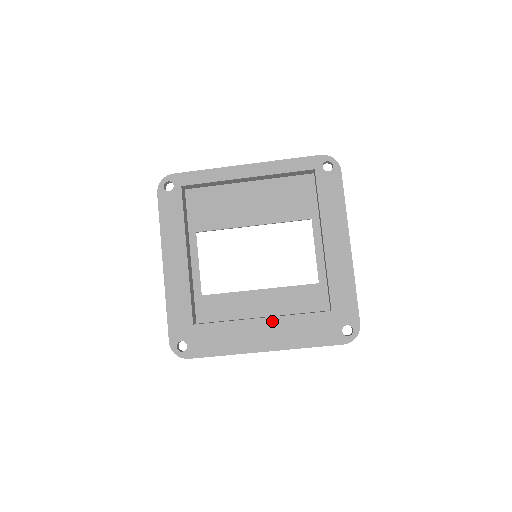
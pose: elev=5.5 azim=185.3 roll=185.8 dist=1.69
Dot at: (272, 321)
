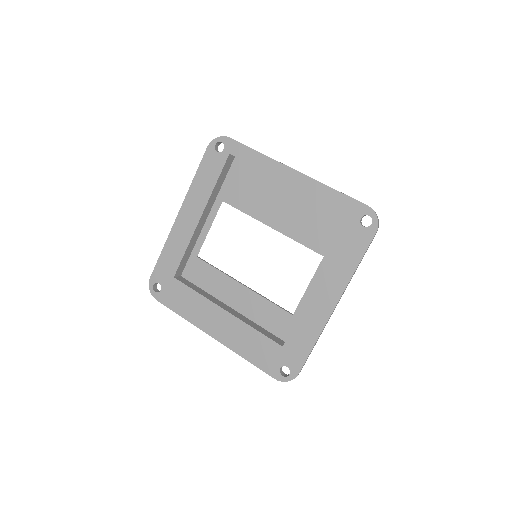
Dot at: (232, 319)
